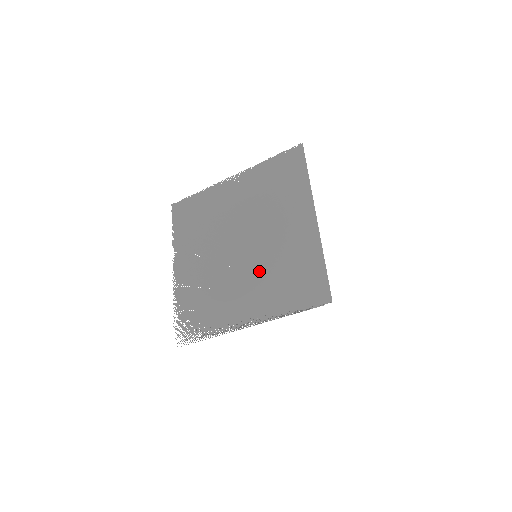
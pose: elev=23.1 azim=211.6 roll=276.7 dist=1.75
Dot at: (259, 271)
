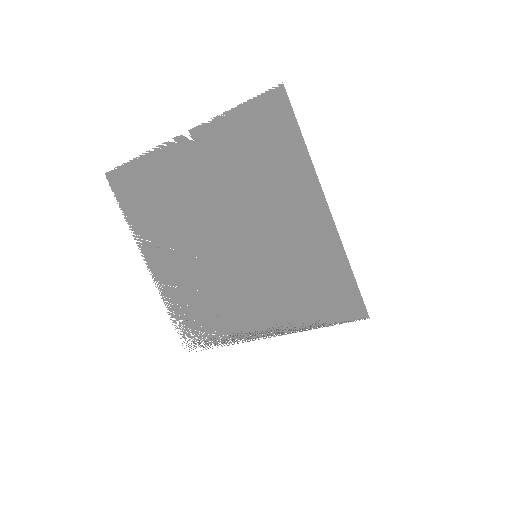
Dot at: (266, 275)
